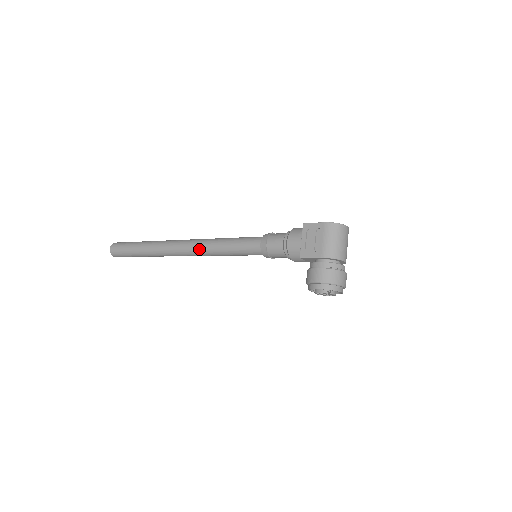
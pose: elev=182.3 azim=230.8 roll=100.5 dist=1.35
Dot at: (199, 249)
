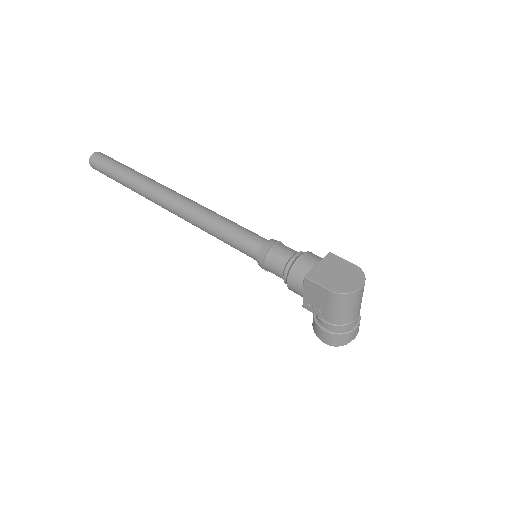
Dot at: (189, 222)
